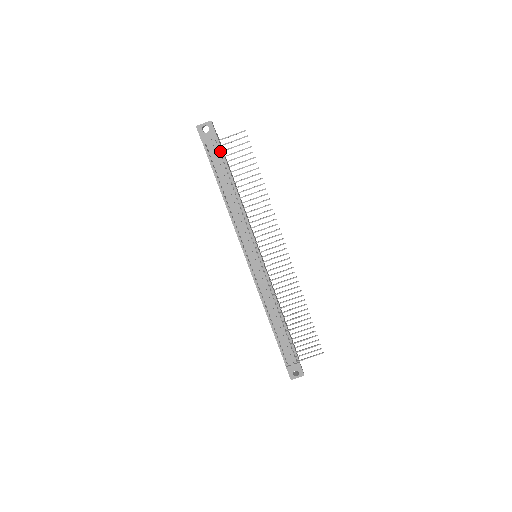
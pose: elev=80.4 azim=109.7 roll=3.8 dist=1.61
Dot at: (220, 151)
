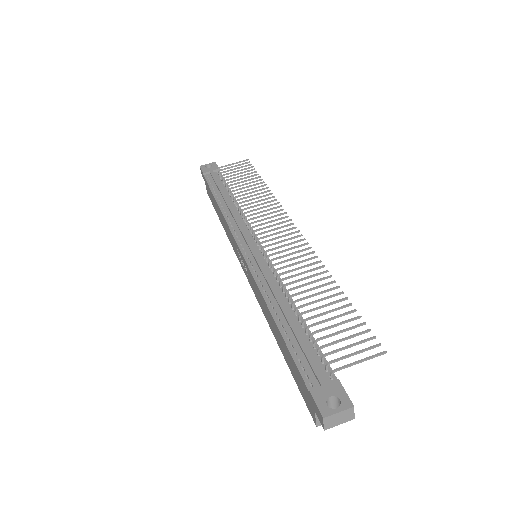
Dot at: (220, 173)
